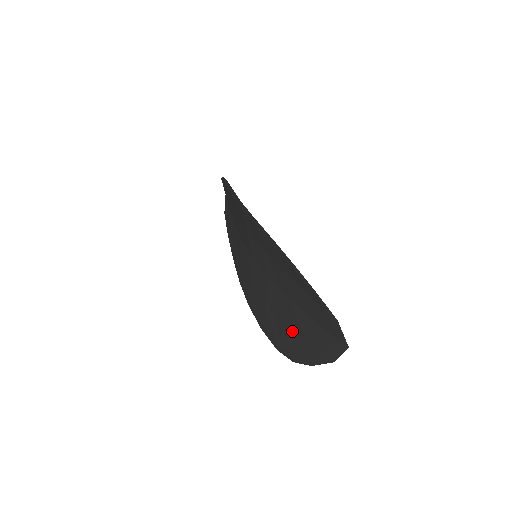
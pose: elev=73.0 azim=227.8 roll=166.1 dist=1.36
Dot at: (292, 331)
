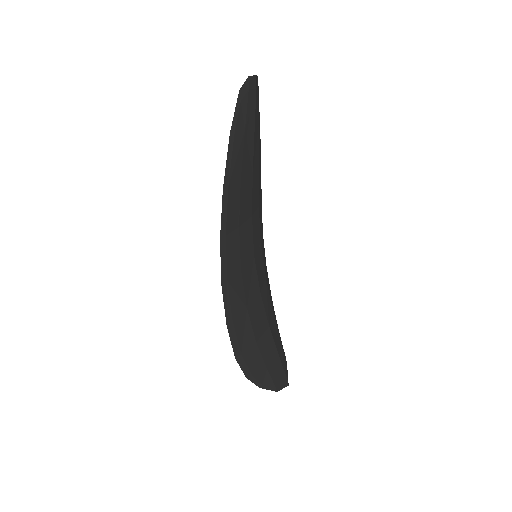
Dot at: occluded
